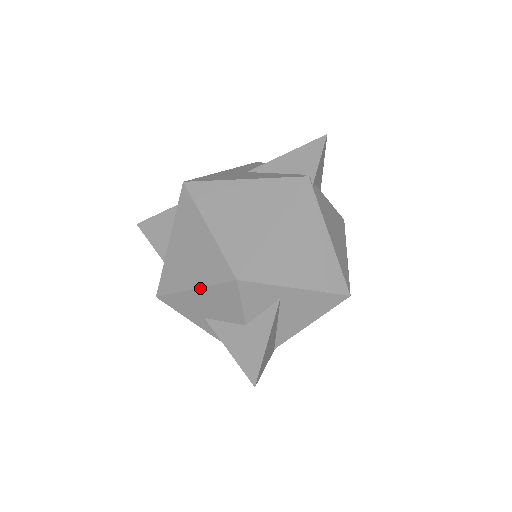
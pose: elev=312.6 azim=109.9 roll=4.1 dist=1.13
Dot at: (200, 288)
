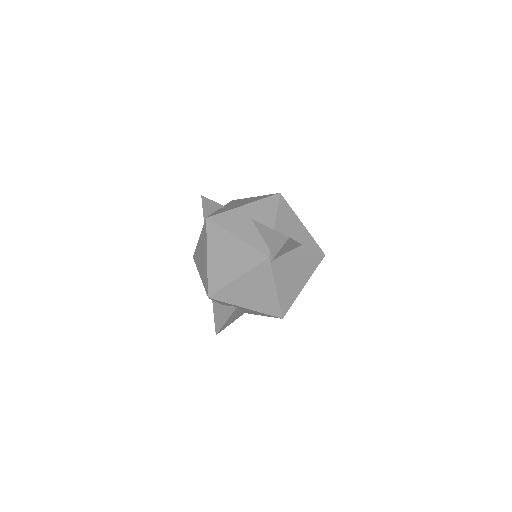
Dot at: occluded
